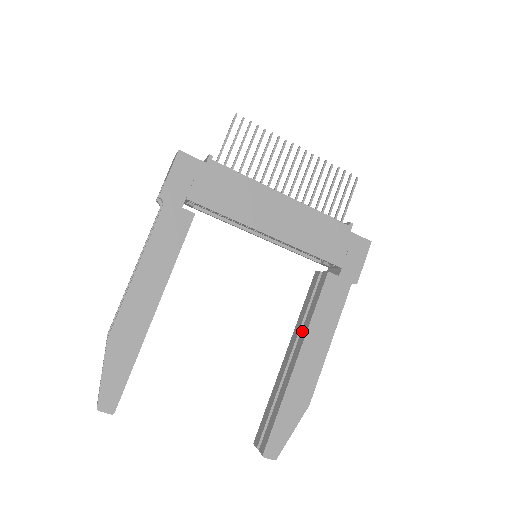
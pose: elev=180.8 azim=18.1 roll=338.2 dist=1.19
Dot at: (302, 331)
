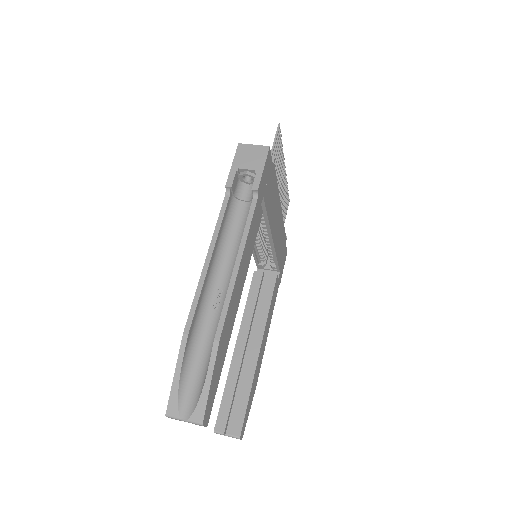
Dot at: (258, 324)
